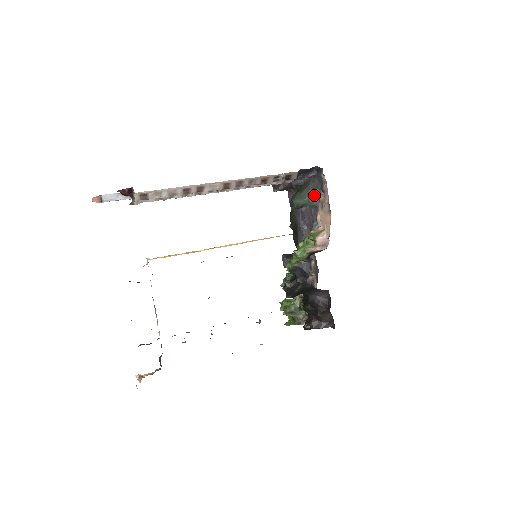
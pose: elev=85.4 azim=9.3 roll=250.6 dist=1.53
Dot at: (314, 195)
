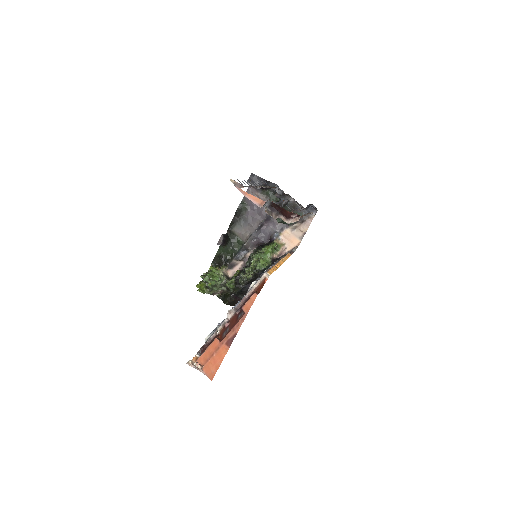
Dot at: occluded
